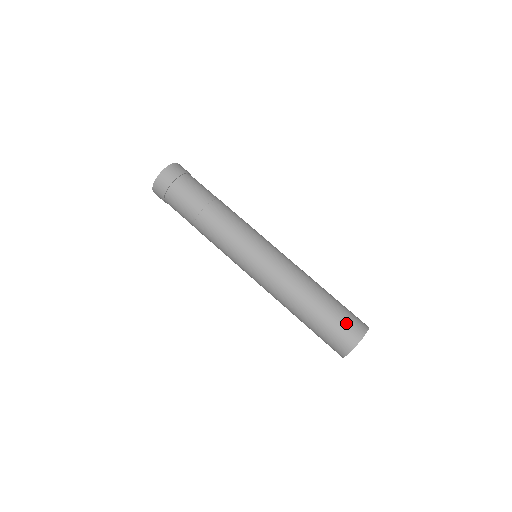
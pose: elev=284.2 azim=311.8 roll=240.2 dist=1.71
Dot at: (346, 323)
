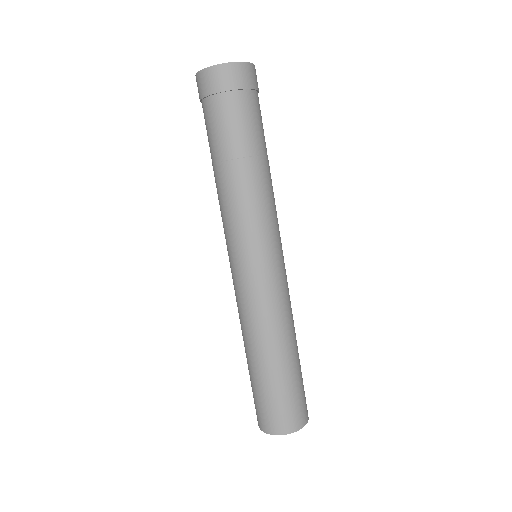
Dot at: (264, 409)
